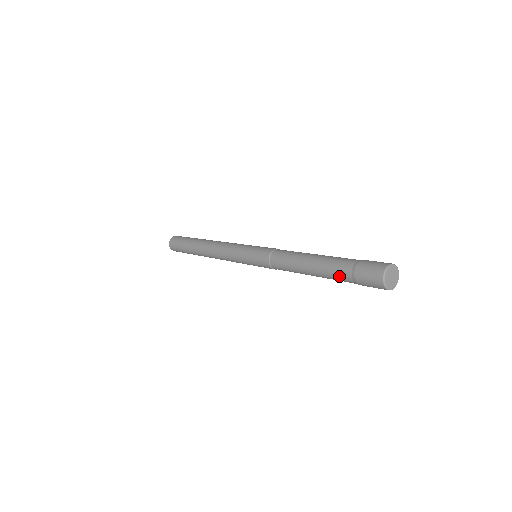
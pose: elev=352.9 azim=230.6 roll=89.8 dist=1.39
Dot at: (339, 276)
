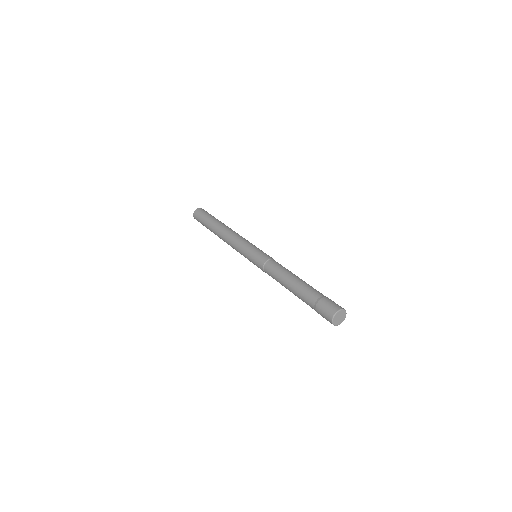
Dot at: (306, 301)
